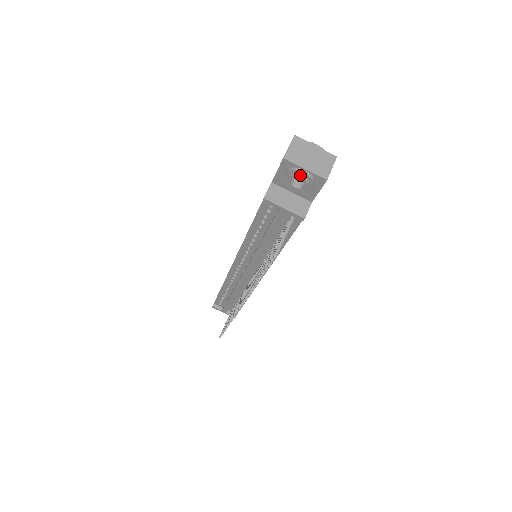
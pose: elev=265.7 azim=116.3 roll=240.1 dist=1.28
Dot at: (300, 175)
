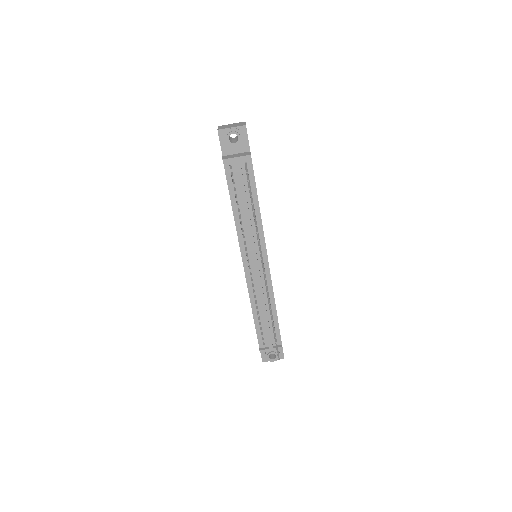
Dot at: (231, 131)
